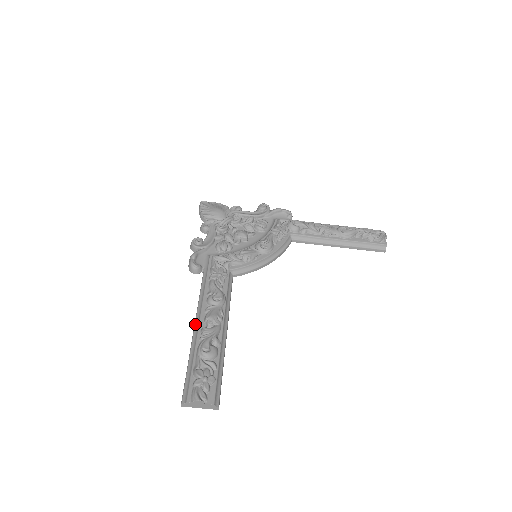
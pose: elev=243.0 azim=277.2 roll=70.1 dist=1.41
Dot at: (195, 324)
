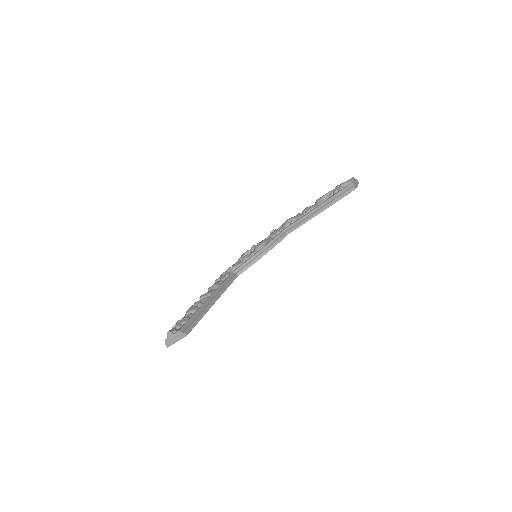
Dot at: occluded
